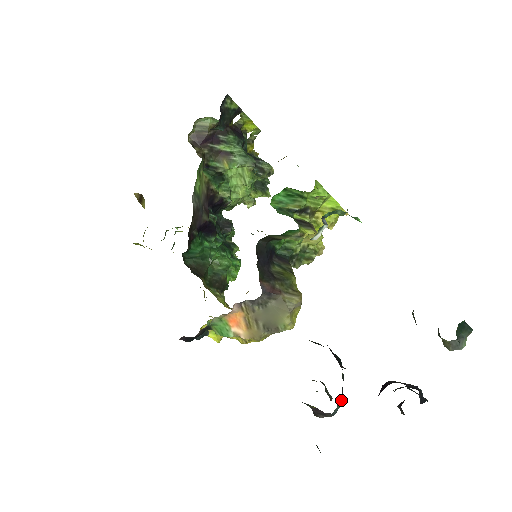
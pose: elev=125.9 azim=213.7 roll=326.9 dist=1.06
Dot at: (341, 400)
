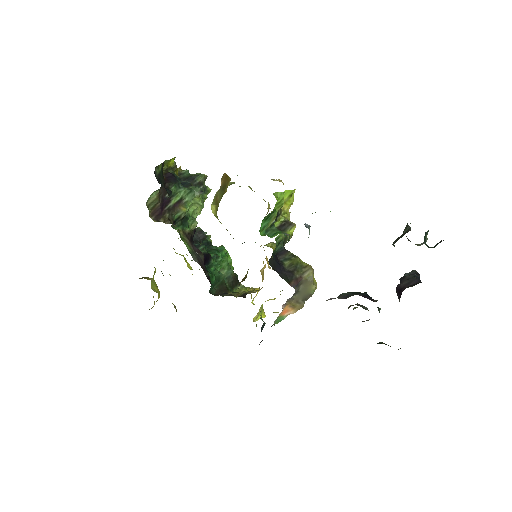
Dot at: (379, 312)
